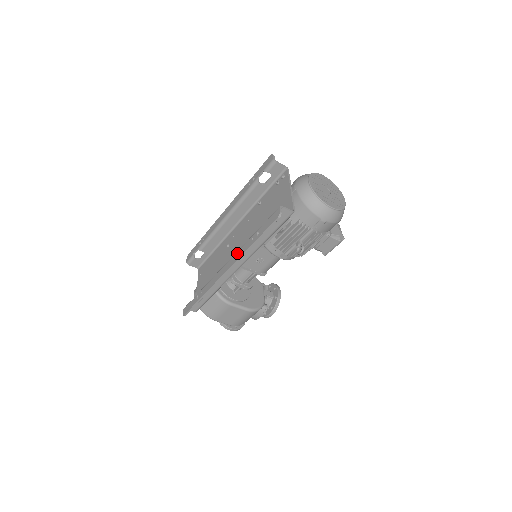
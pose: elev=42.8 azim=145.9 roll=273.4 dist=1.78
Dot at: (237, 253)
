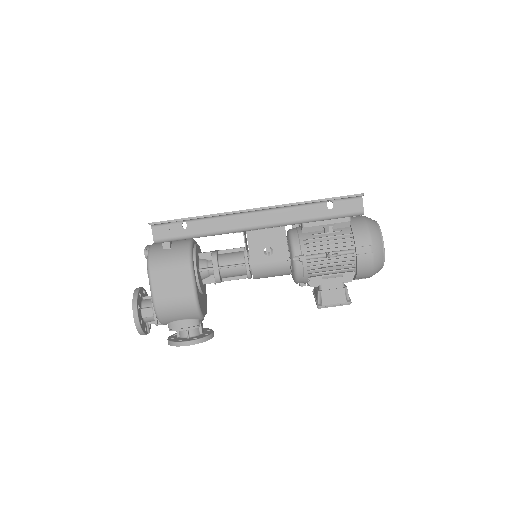
Dot at: occluded
